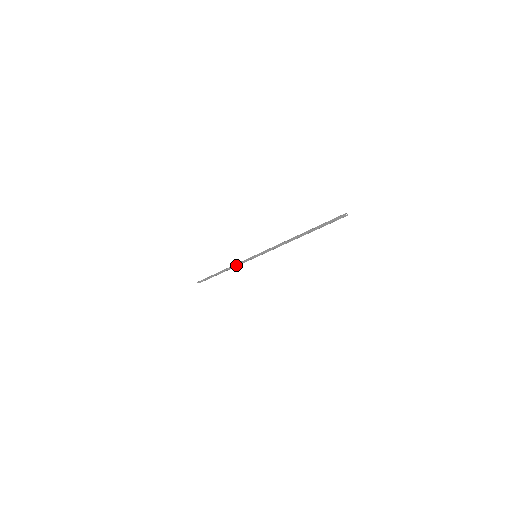
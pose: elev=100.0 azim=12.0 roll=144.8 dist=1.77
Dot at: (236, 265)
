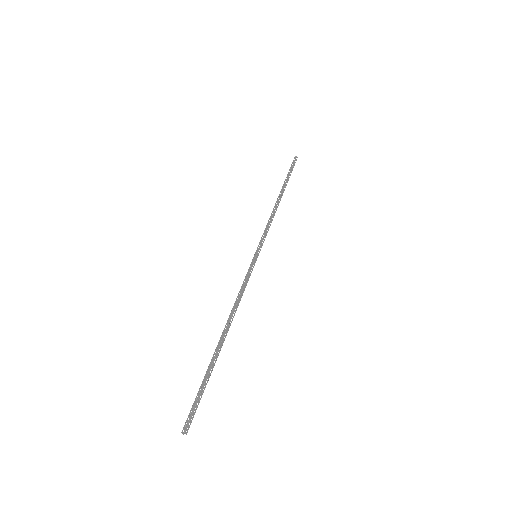
Dot at: (268, 223)
